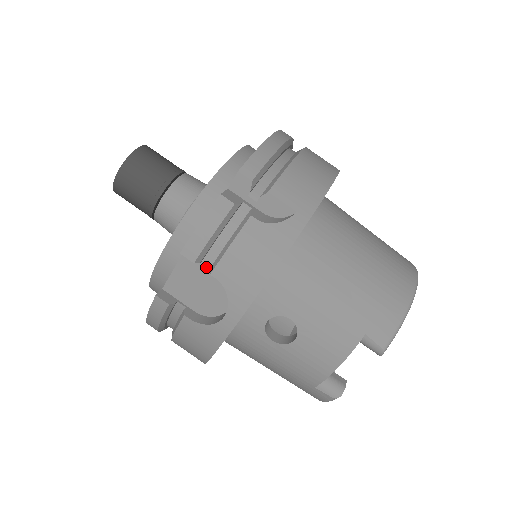
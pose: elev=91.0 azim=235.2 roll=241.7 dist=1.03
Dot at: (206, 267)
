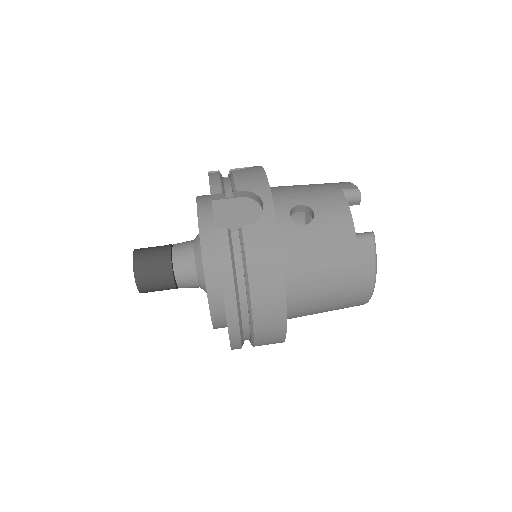
Dot at: (231, 201)
